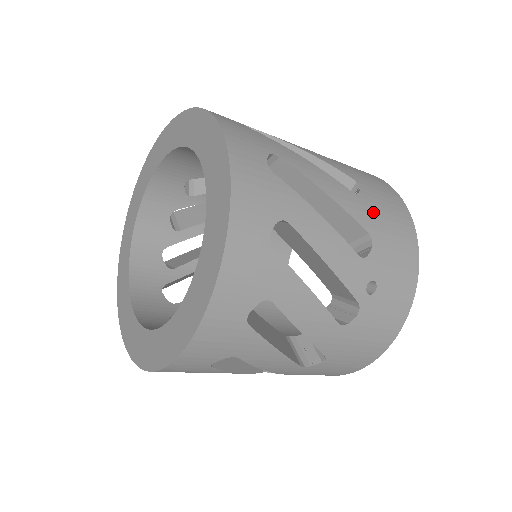
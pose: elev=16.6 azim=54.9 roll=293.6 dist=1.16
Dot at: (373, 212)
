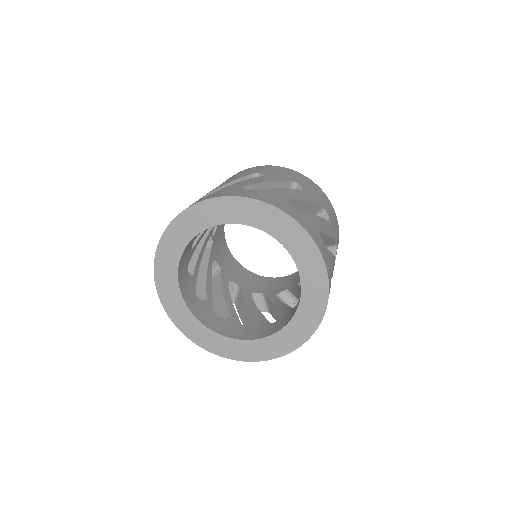
Dot at: (334, 228)
